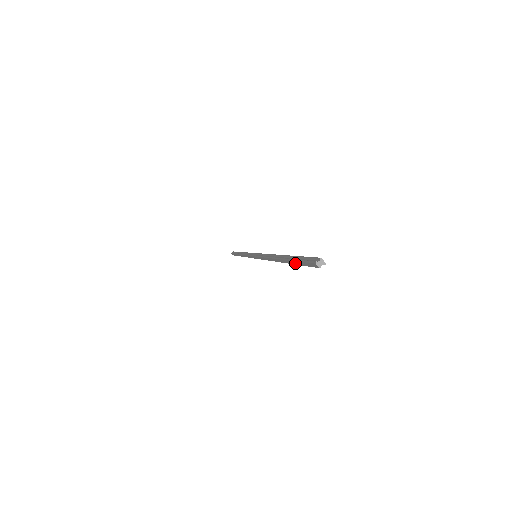
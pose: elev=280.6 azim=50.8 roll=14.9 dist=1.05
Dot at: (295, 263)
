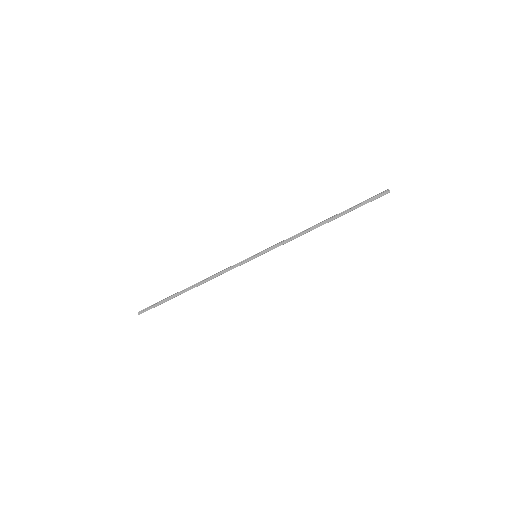
Dot at: (358, 207)
